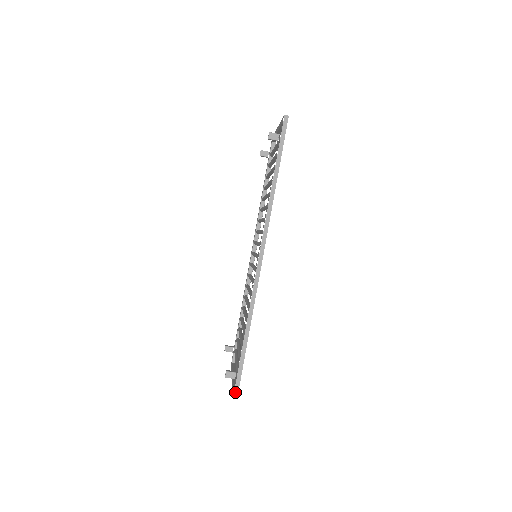
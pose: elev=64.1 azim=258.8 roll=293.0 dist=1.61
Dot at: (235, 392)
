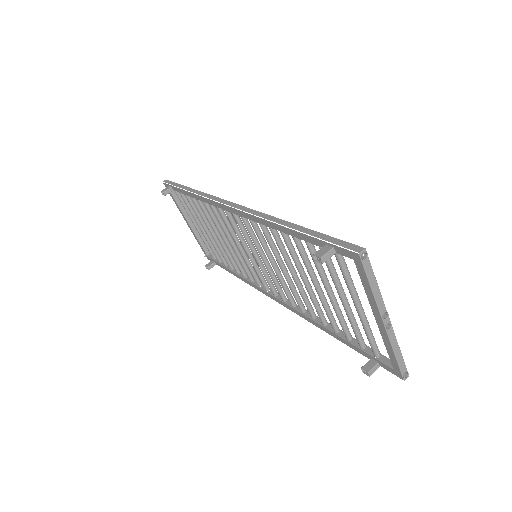
Dot at: (352, 249)
